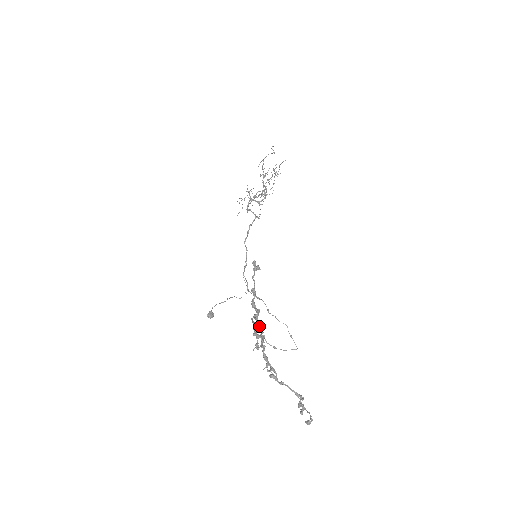
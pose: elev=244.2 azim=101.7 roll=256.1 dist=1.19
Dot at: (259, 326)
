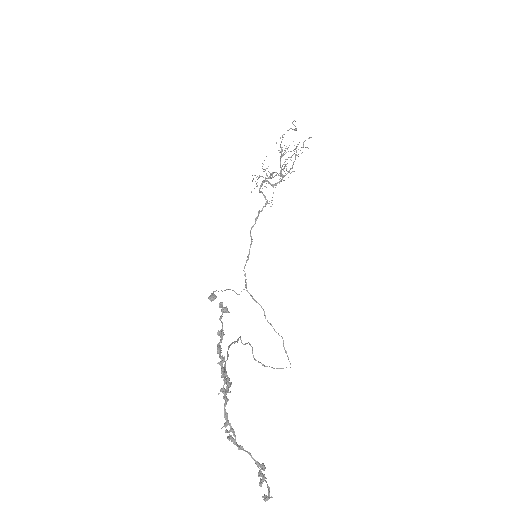
Dot at: (224, 373)
